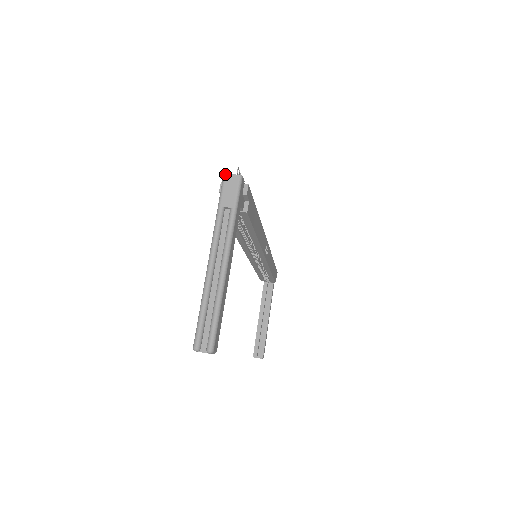
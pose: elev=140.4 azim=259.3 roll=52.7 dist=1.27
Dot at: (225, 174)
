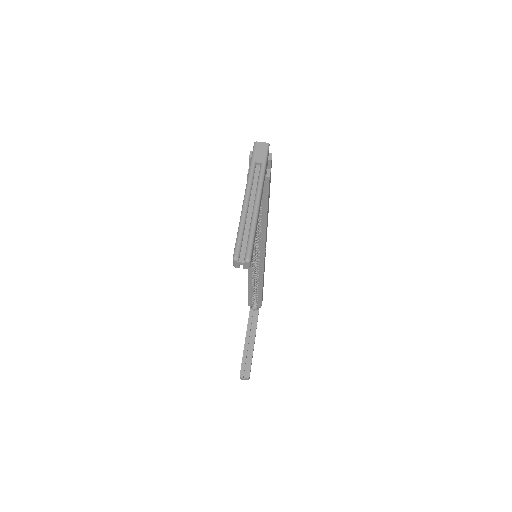
Dot at: (256, 142)
